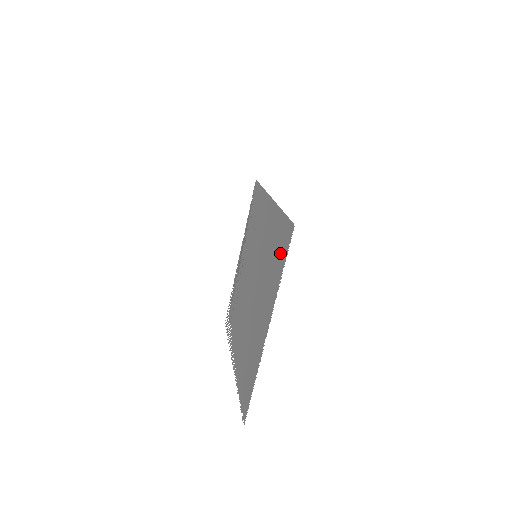
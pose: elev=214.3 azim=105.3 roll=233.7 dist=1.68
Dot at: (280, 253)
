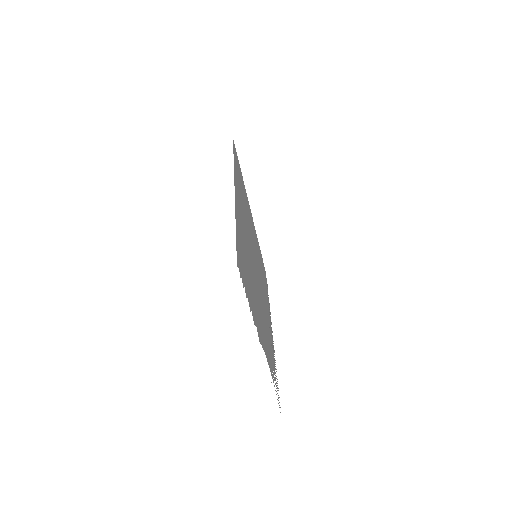
Dot at: (237, 167)
